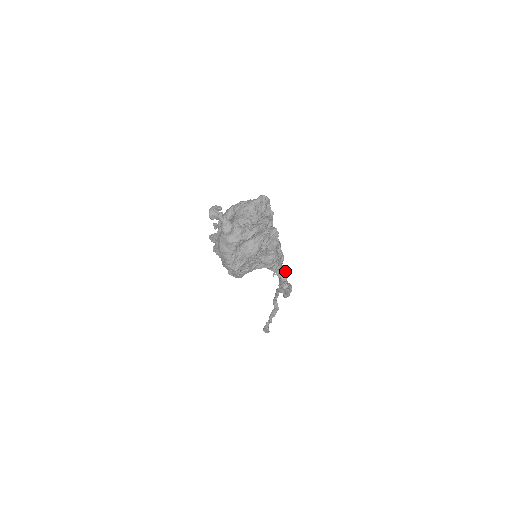
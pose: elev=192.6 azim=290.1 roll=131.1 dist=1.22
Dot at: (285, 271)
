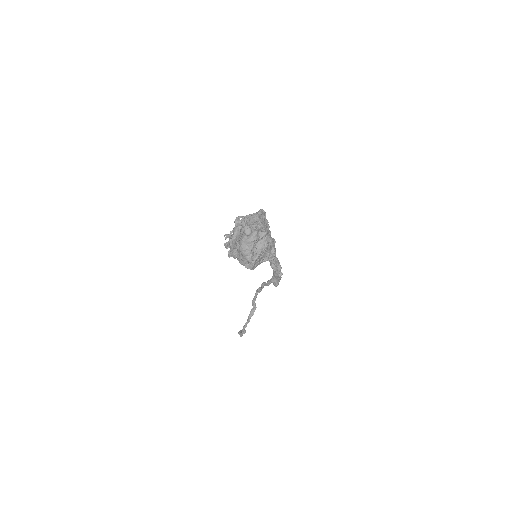
Dot at: occluded
